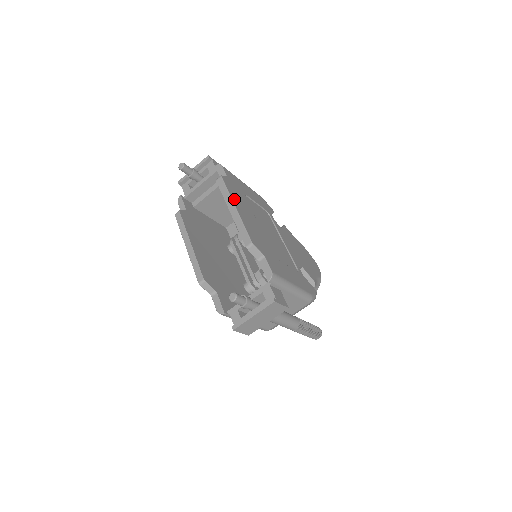
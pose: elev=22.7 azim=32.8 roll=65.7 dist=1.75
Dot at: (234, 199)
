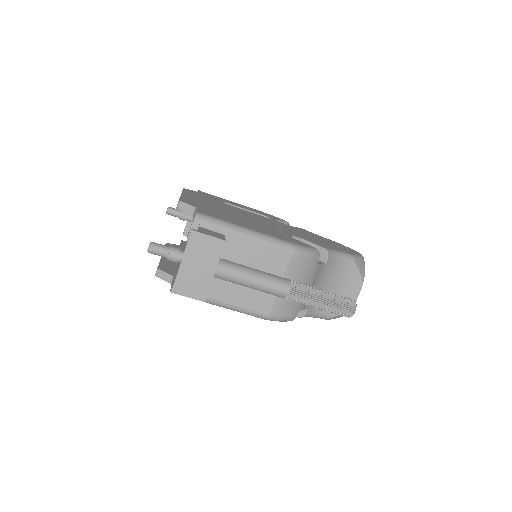
Dot at: (188, 194)
